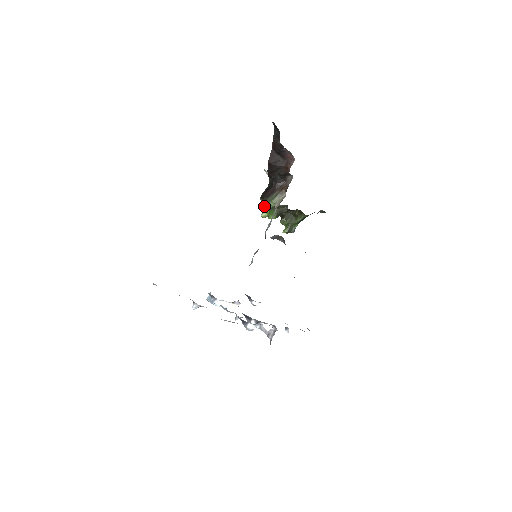
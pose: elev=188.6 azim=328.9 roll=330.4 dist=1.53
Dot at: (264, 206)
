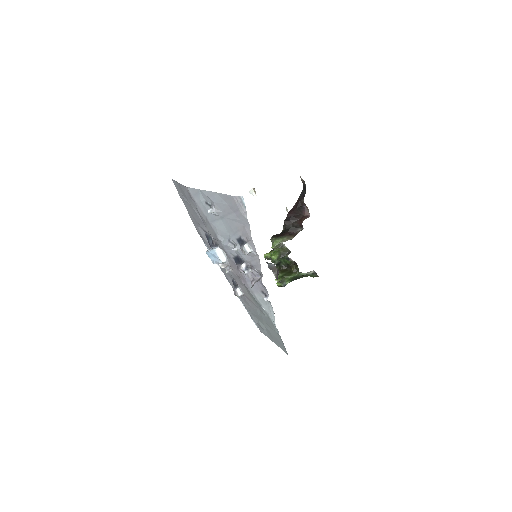
Dot at: (272, 243)
